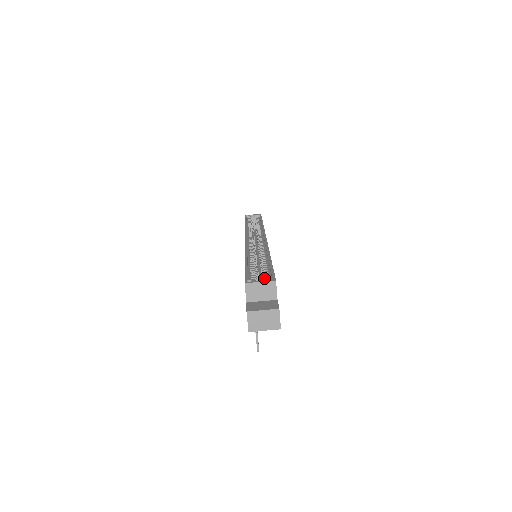
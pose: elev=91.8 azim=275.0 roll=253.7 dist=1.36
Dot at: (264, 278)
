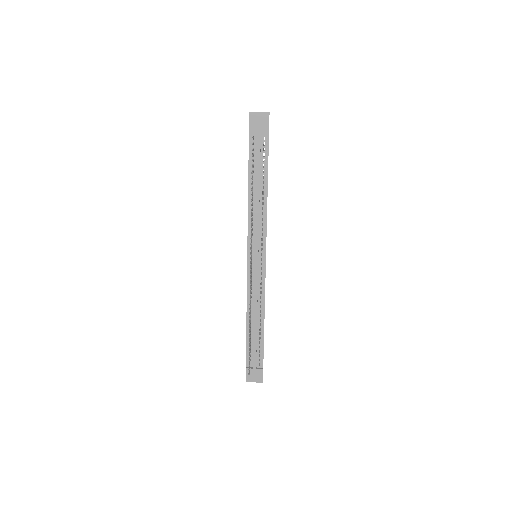
Dot at: occluded
